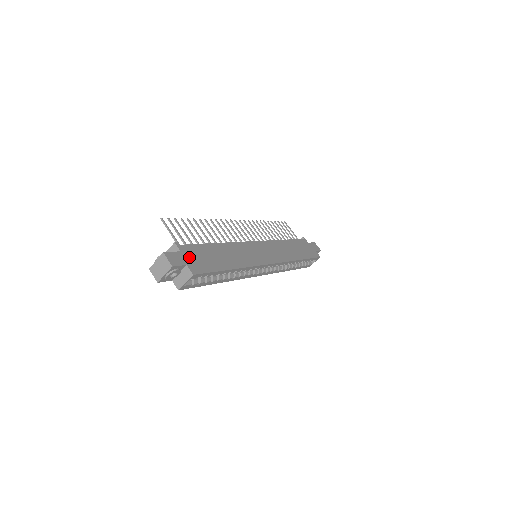
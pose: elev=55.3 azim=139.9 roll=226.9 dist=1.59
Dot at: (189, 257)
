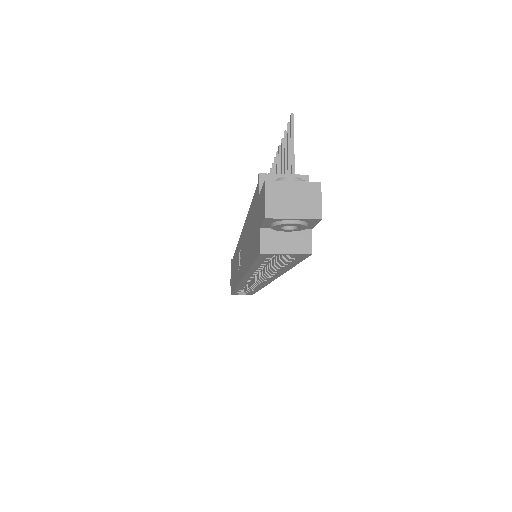
Dot at: occluded
